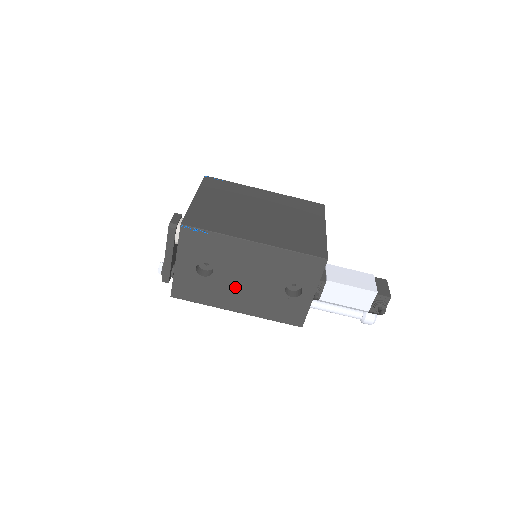
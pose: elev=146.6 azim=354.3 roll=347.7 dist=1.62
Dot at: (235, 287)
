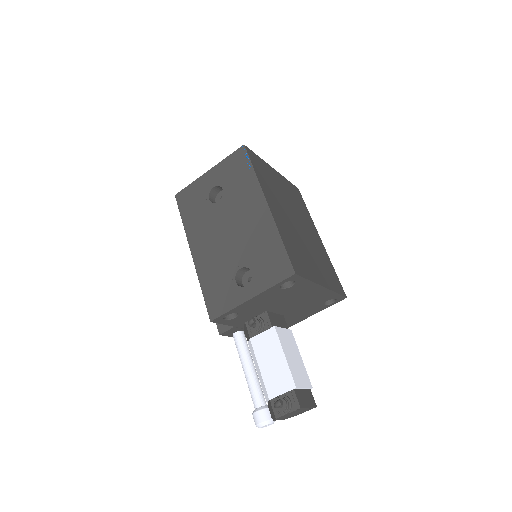
Dot at: (215, 230)
